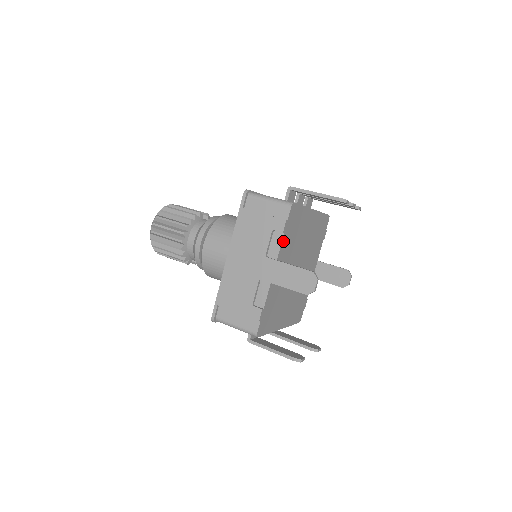
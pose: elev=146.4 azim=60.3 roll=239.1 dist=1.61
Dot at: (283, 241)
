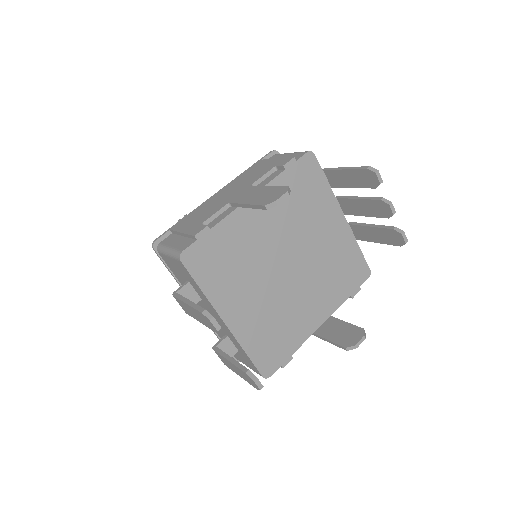
Dot at: (280, 180)
